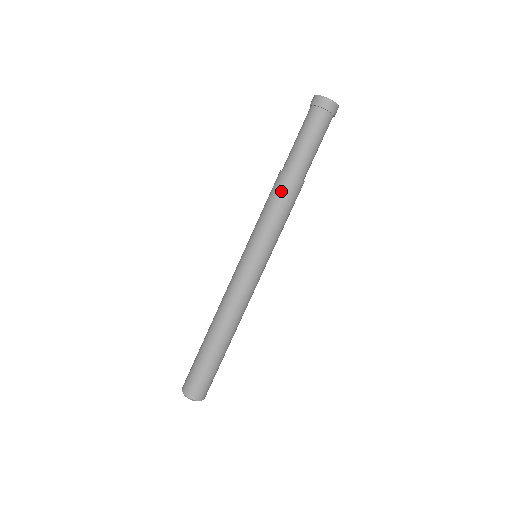
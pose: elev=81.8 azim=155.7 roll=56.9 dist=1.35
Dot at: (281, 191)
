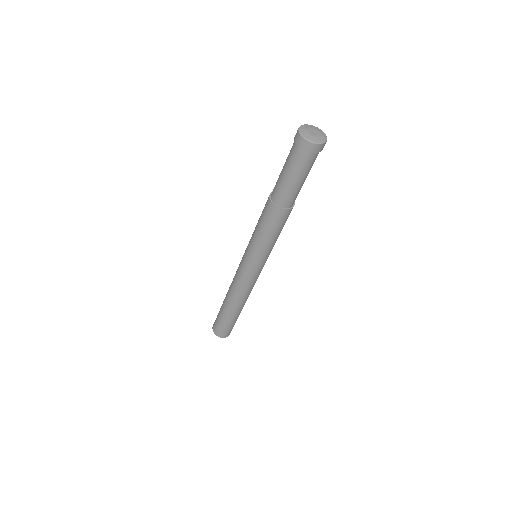
Dot at: (271, 220)
